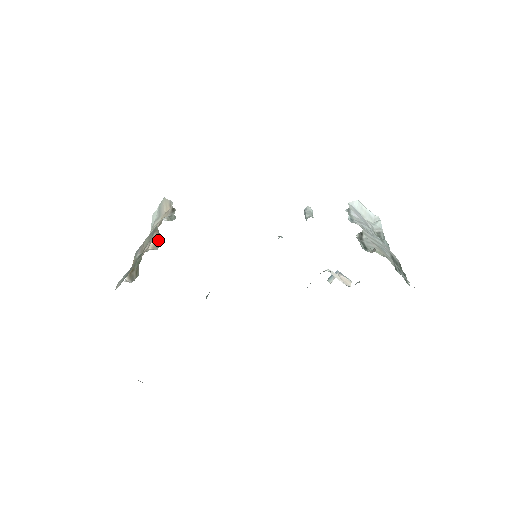
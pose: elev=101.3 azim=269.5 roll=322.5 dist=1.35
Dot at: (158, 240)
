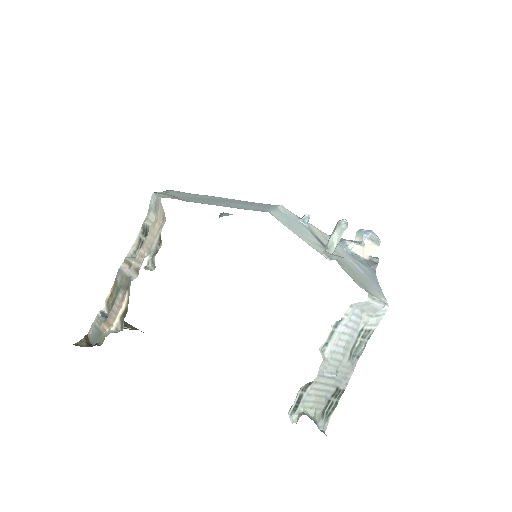
Dot at: (123, 318)
